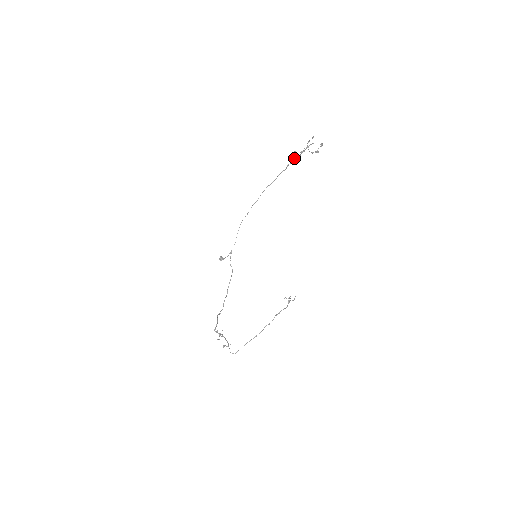
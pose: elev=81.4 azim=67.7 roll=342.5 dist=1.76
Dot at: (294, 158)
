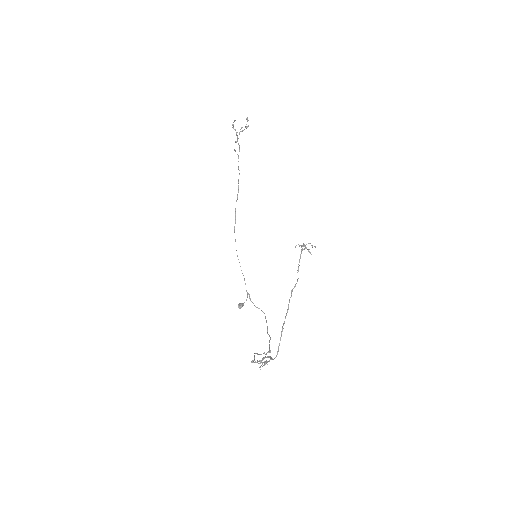
Dot at: occluded
